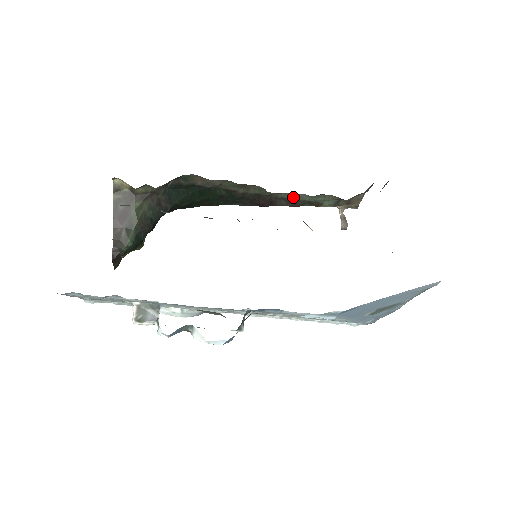
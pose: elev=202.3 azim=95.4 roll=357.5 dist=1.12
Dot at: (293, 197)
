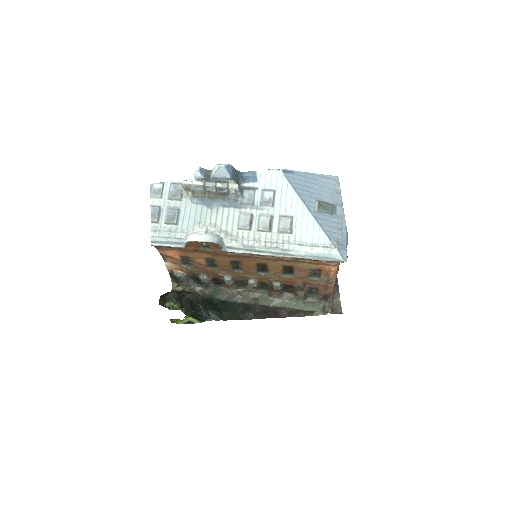
Dot at: (290, 307)
